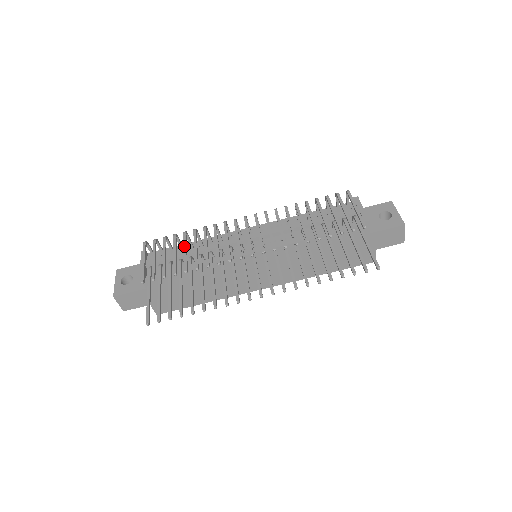
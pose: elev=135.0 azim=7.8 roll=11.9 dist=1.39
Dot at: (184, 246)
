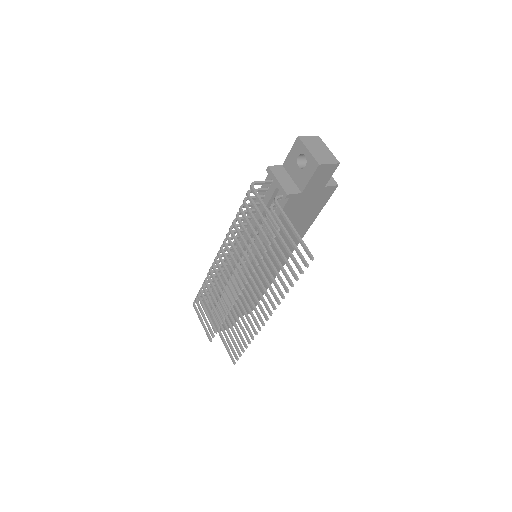
Dot at: occluded
